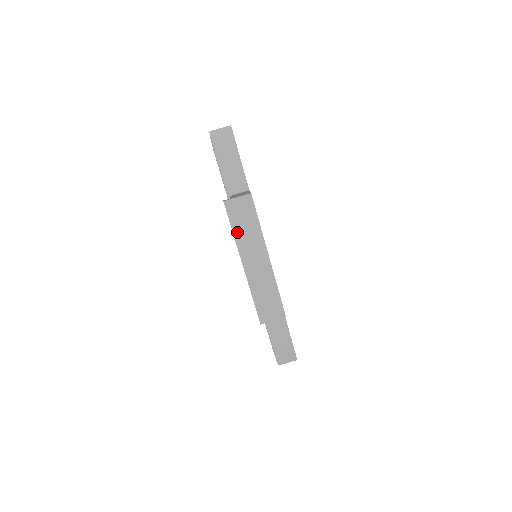
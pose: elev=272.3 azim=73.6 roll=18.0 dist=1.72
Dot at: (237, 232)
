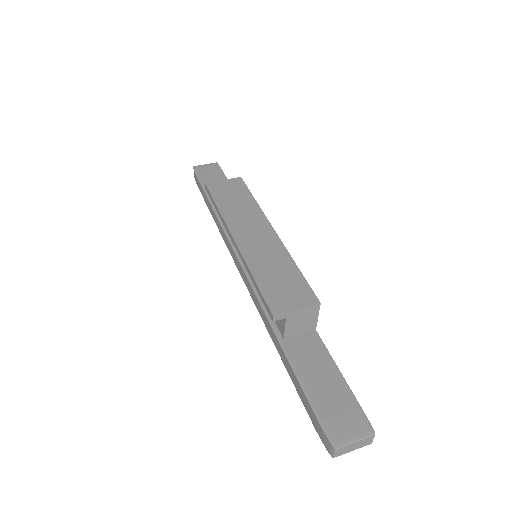
Dot at: (223, 207)
